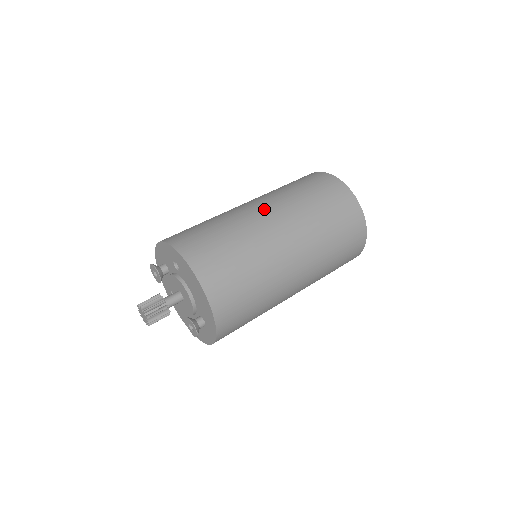
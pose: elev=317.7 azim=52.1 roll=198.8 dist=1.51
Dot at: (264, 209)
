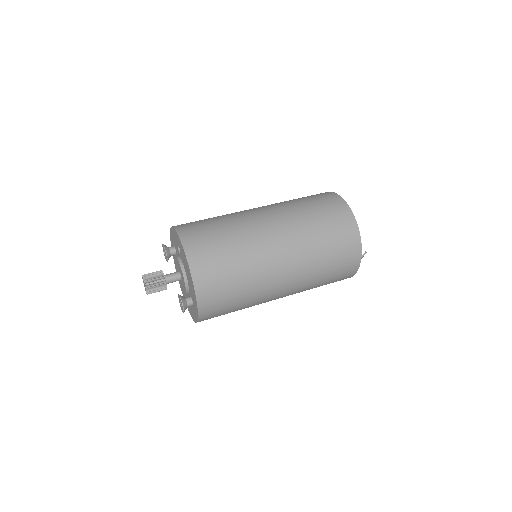
Dot at: (266, 216)
